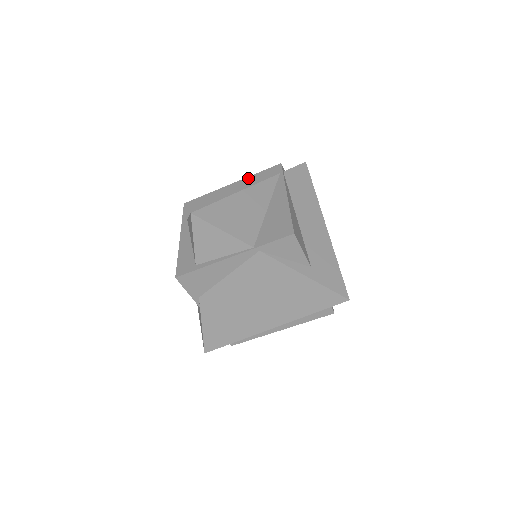
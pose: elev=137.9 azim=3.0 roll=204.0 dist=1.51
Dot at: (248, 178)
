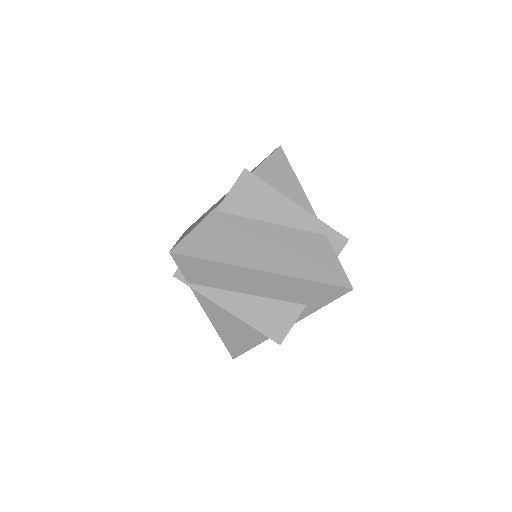
Dot at: occluded
